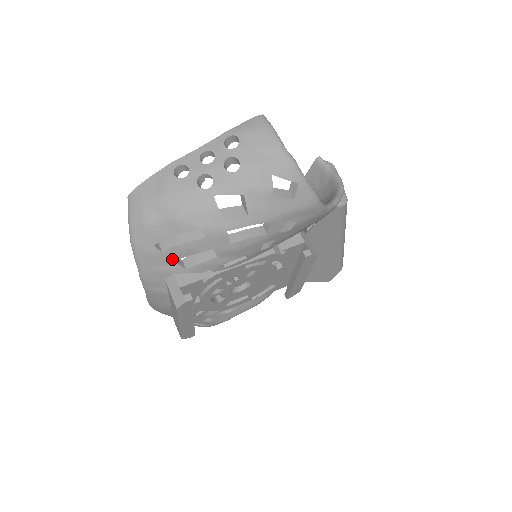
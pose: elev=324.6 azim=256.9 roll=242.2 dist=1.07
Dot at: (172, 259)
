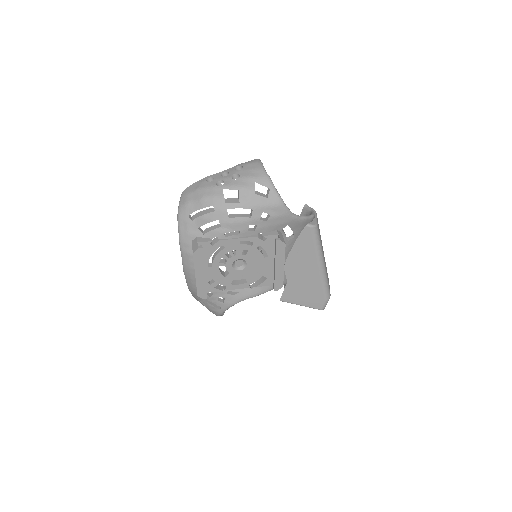
Dot at: (197, 226)
